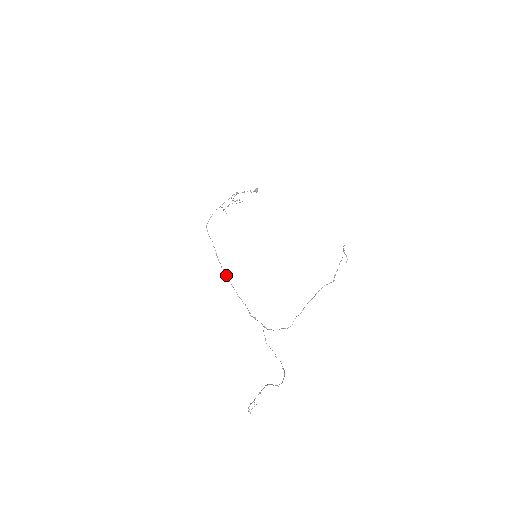
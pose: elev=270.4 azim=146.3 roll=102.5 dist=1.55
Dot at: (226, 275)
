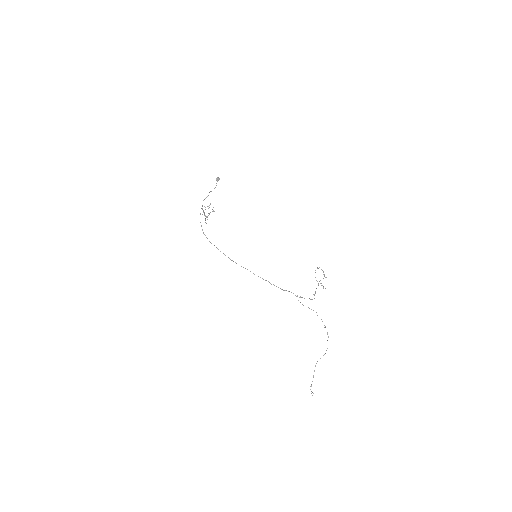
Dot at: occluded
